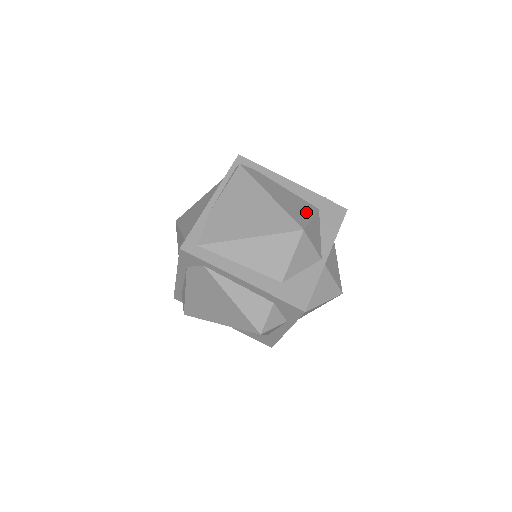
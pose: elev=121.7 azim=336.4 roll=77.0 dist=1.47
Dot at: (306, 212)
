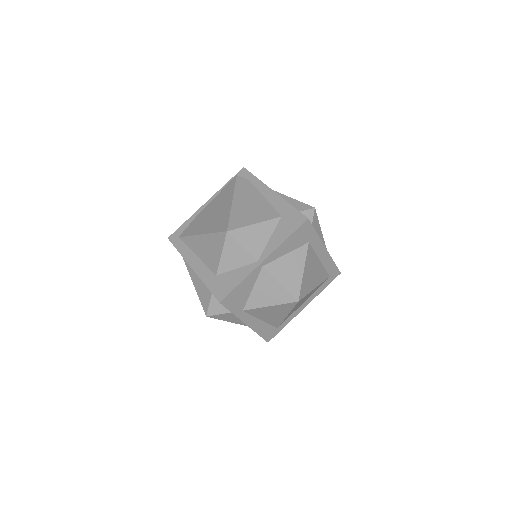
Dot at: (257, 218)
